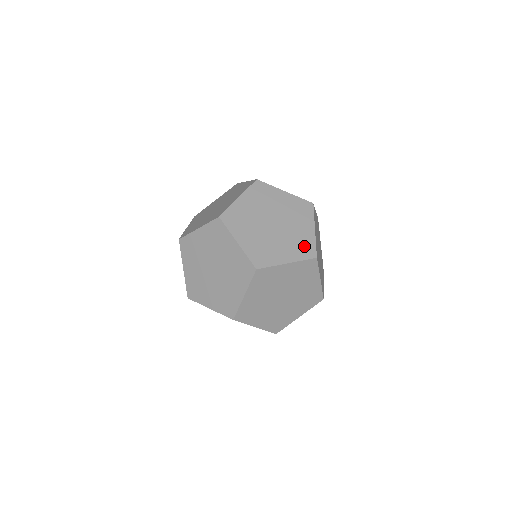
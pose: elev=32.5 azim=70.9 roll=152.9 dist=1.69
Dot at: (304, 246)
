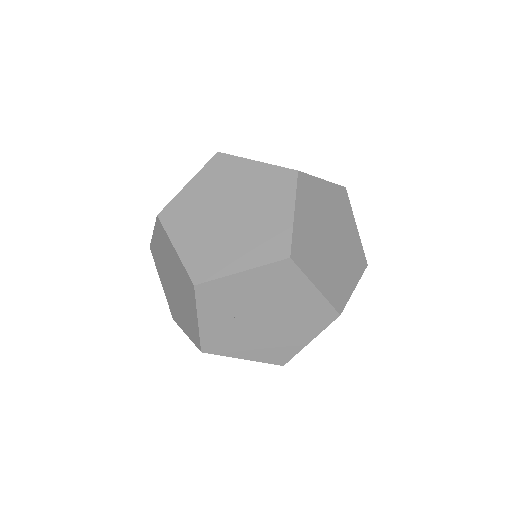
Dot at: (272, 241)
